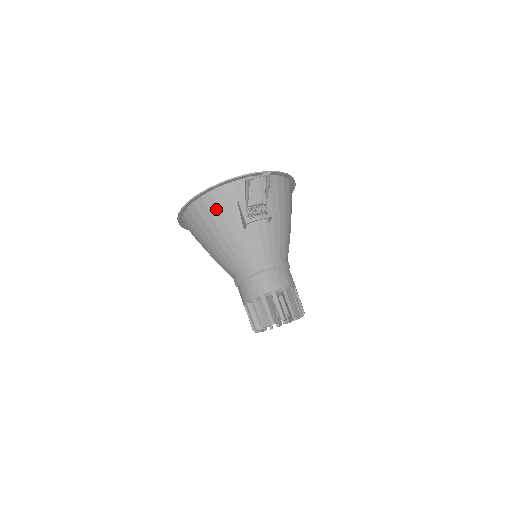
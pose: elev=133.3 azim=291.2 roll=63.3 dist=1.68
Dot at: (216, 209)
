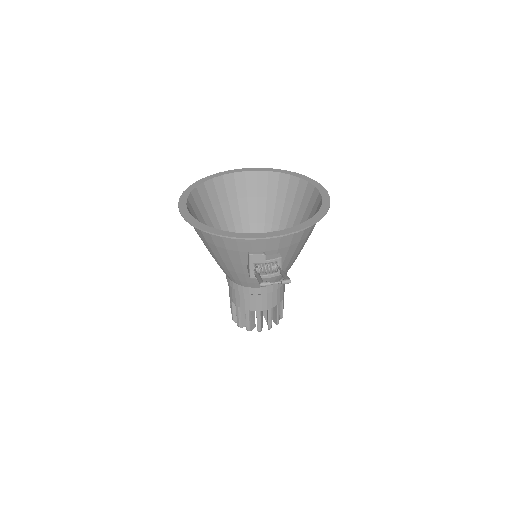
Dot at: (222, 247)
